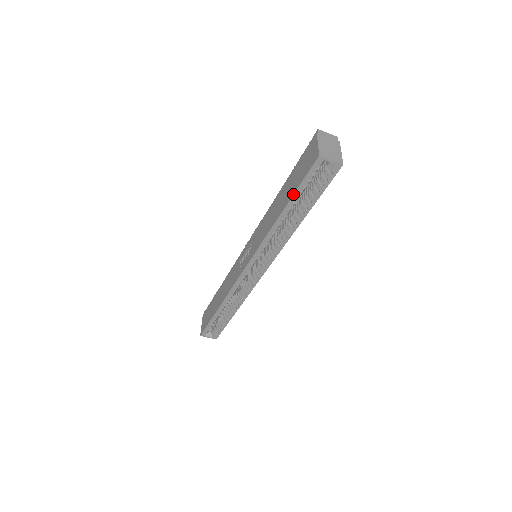
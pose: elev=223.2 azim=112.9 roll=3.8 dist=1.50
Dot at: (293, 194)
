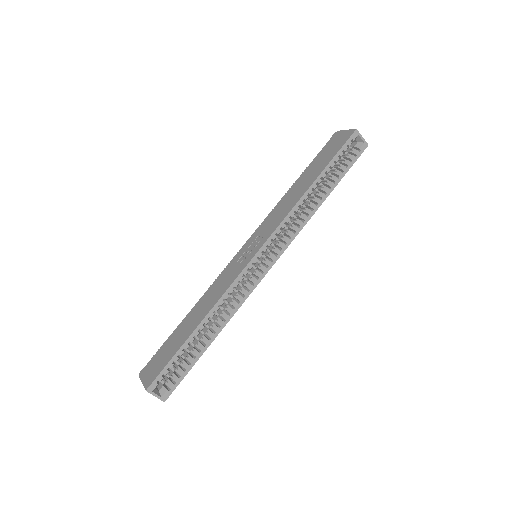
Dot at: (329, 162)
